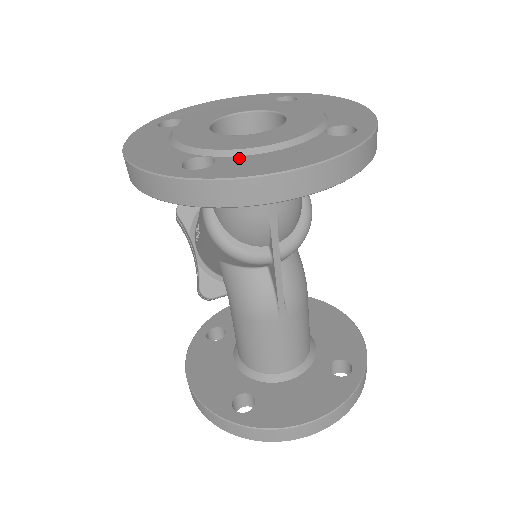
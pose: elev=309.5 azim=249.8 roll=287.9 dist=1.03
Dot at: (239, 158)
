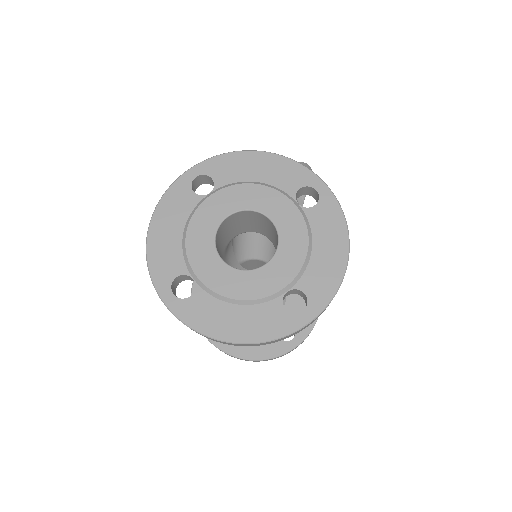
Dot at: (209, 299)
